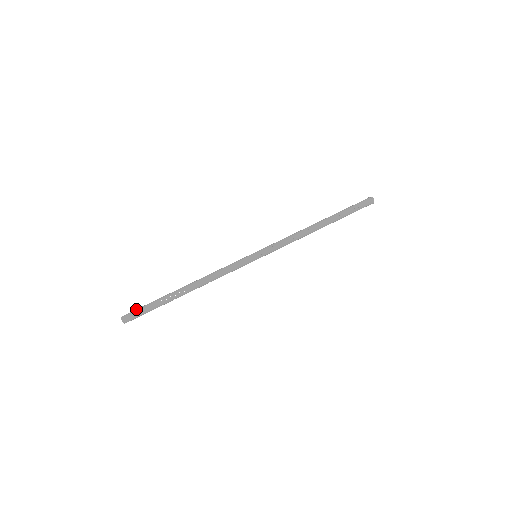
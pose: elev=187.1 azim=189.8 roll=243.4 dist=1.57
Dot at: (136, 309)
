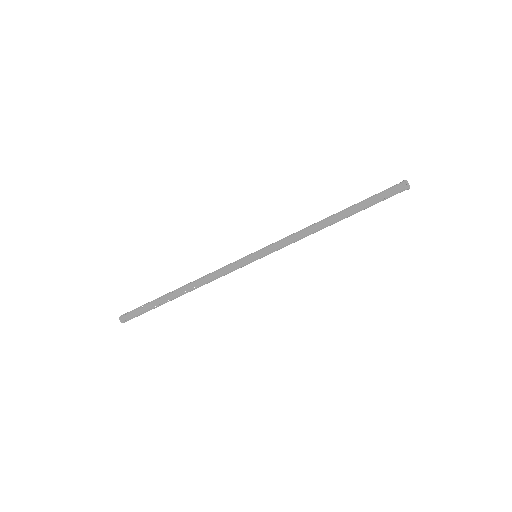
Dot at: (135, 309)
